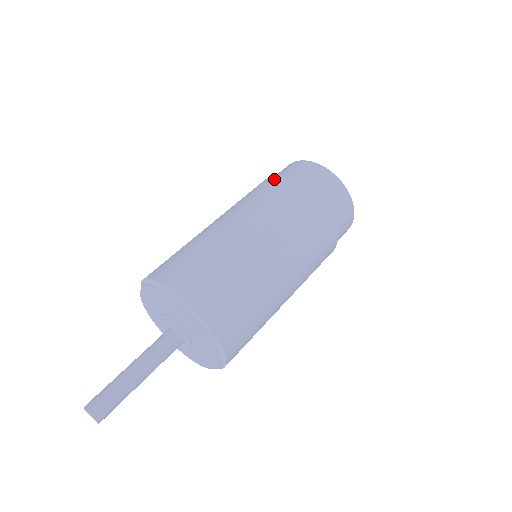
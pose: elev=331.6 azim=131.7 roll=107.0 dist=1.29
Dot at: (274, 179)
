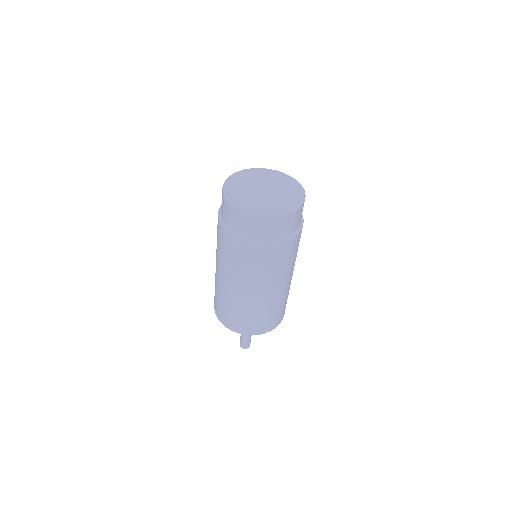
Dot at: (246, 248)
